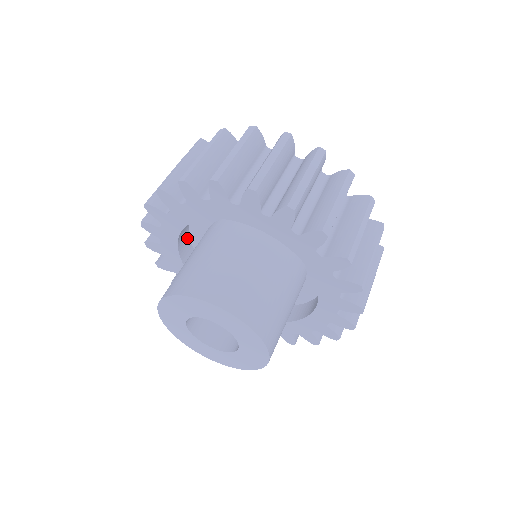
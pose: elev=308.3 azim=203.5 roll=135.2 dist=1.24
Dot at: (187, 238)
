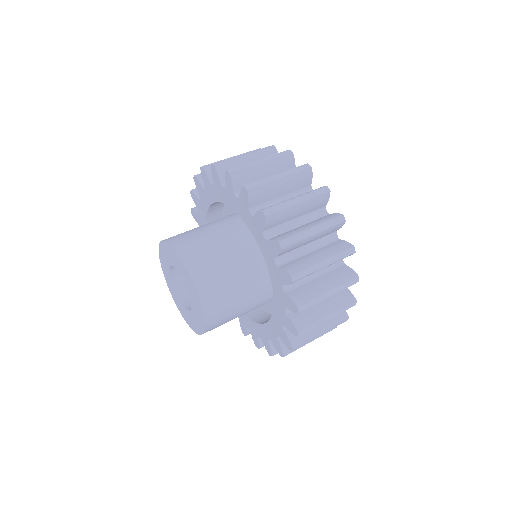
Dot at: occluded
